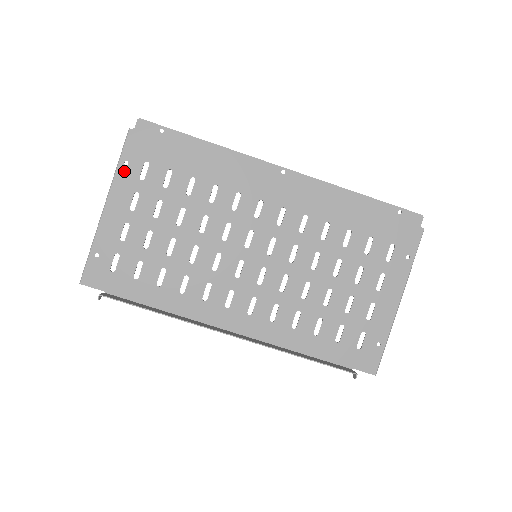
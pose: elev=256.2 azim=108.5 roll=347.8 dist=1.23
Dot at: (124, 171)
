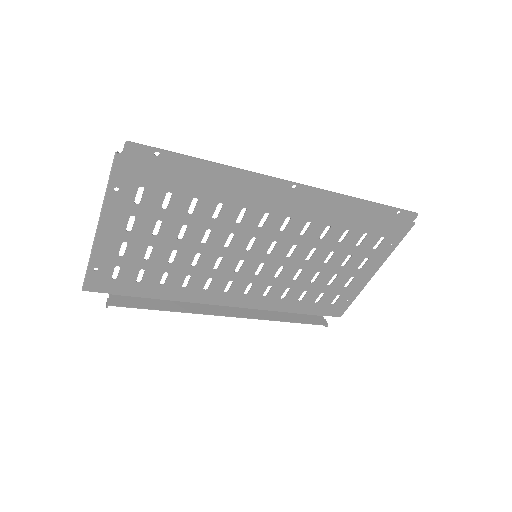
Dot at: (115, 197)
